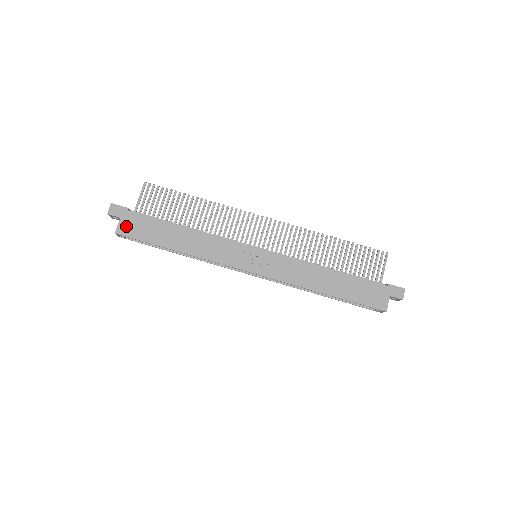
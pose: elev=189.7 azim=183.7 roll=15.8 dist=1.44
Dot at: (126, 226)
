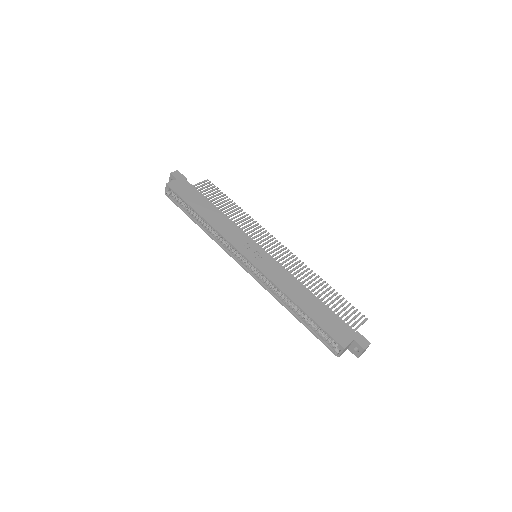
Dot at: (177, 185)
